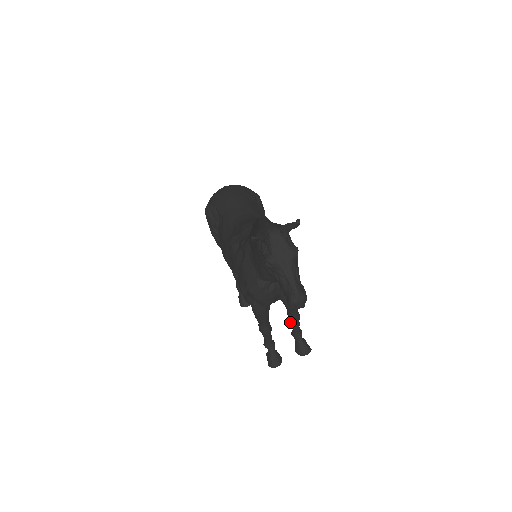
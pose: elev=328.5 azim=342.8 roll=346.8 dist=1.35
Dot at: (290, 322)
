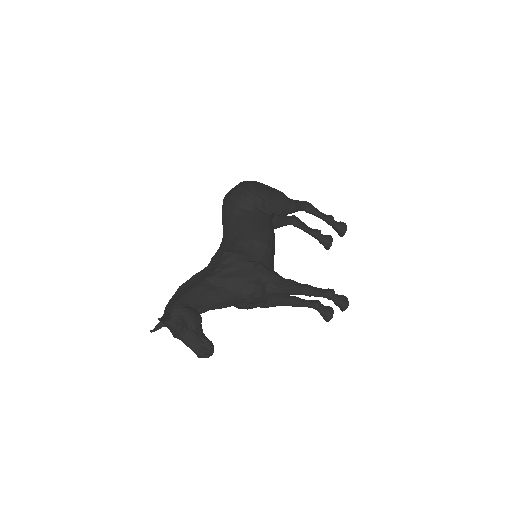
Dot at: occluded
